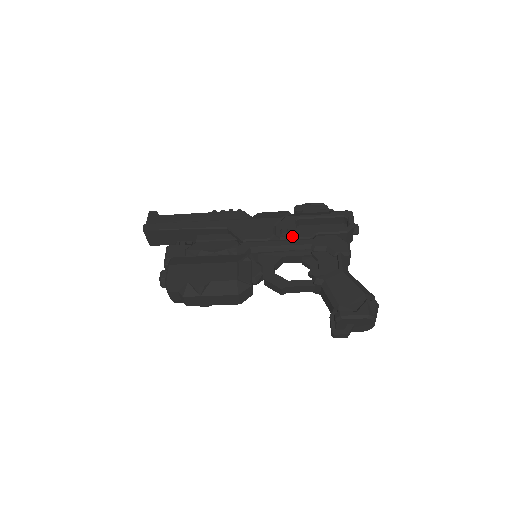
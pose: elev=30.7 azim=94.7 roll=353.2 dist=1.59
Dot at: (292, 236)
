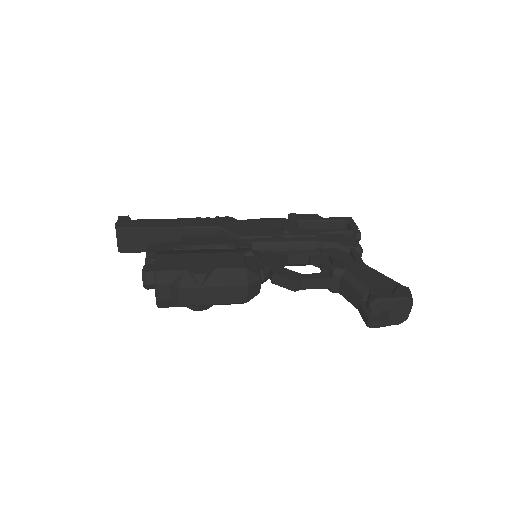
Dot at: (296, 234)
